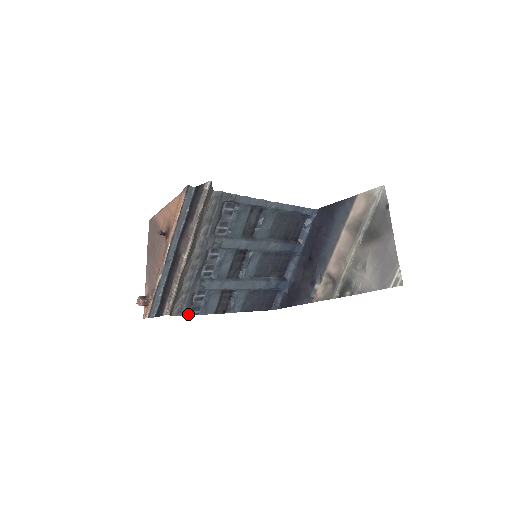
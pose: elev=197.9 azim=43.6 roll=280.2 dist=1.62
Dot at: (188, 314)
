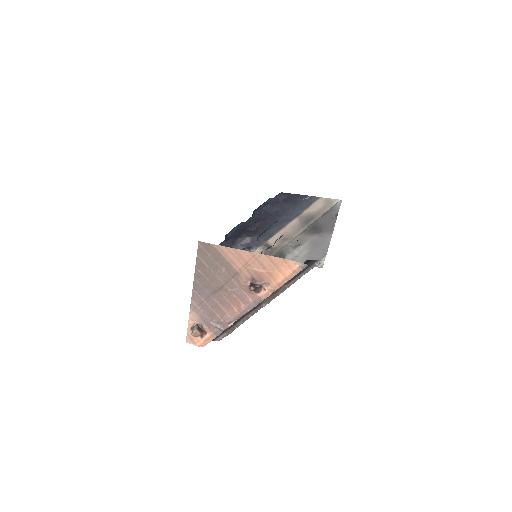
Dot at: occluded
